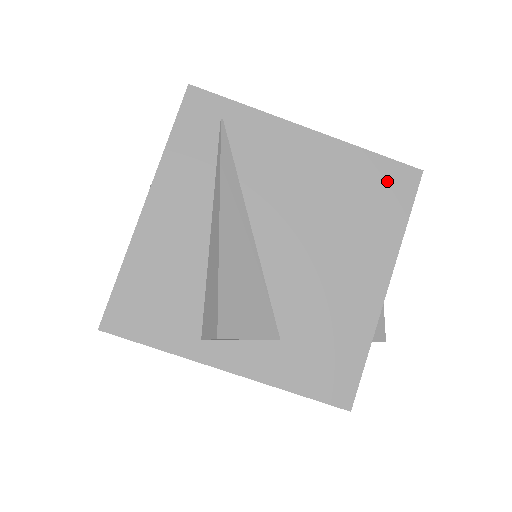
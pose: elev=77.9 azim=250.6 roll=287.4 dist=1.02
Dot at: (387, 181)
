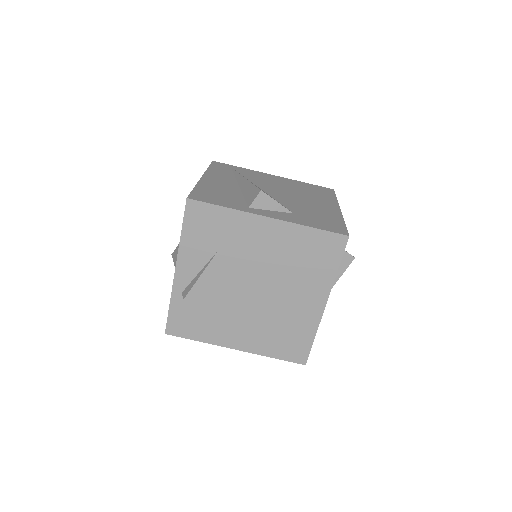
Dot at: (319, 189)
